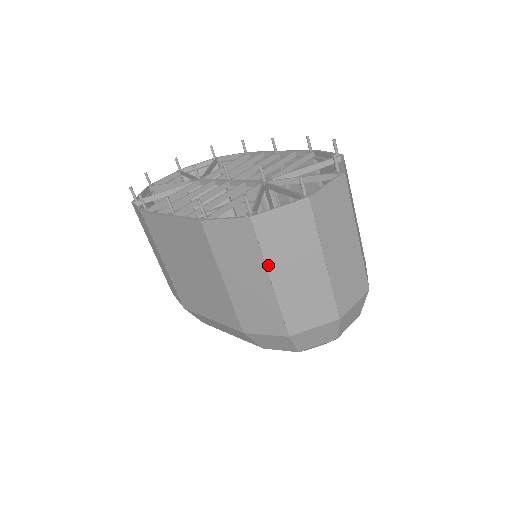
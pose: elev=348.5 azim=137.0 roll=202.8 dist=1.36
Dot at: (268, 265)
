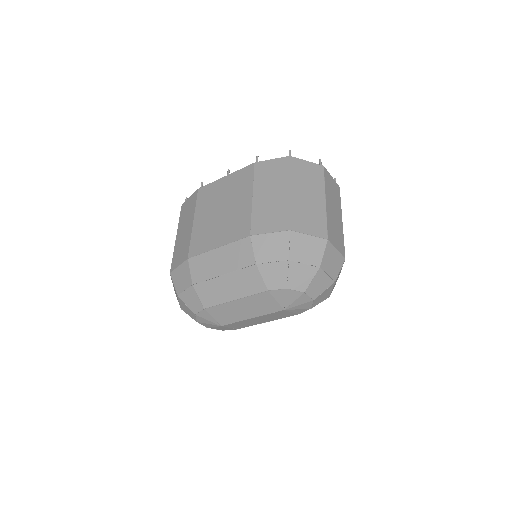
Dot at: (292, 182)
